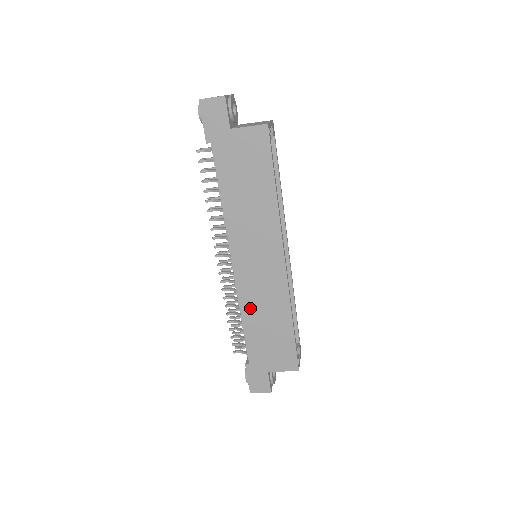
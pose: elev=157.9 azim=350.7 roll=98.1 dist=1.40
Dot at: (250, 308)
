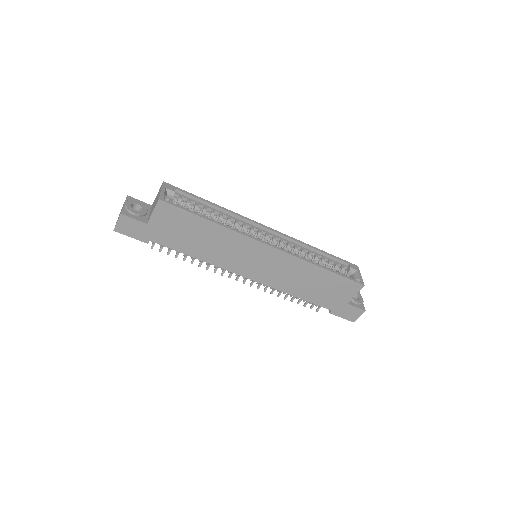
Dot at: (289, 287)
